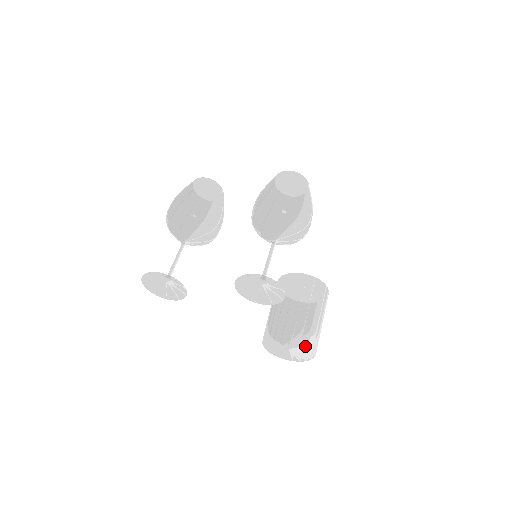
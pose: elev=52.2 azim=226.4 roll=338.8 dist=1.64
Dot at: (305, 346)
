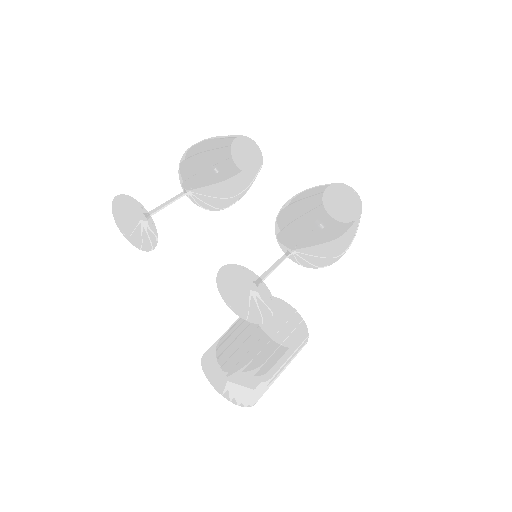
Dot at: (249, 389)
